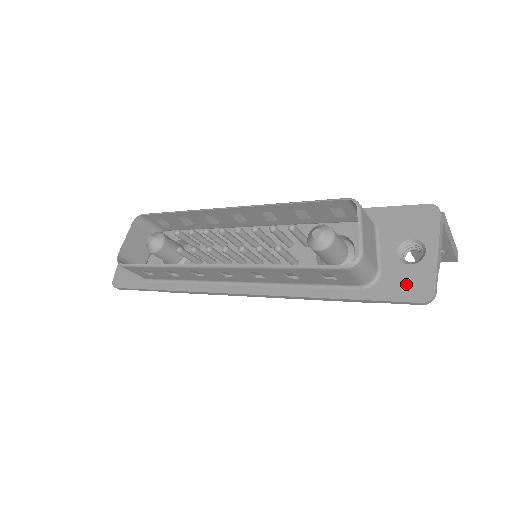
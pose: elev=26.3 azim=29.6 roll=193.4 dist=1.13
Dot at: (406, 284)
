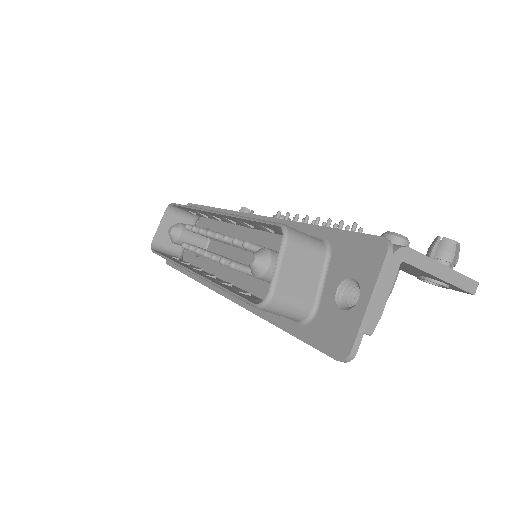
Dot at: (331, 333)
